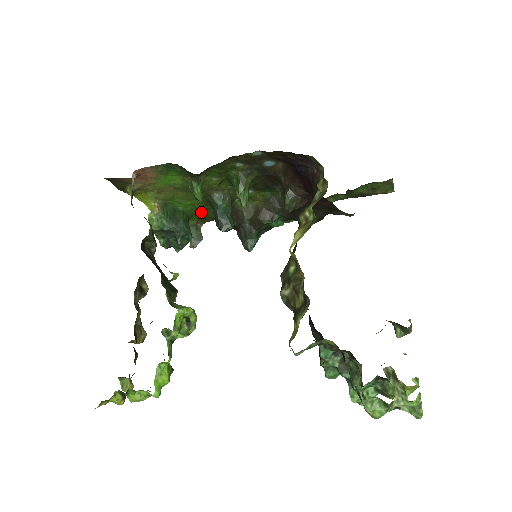
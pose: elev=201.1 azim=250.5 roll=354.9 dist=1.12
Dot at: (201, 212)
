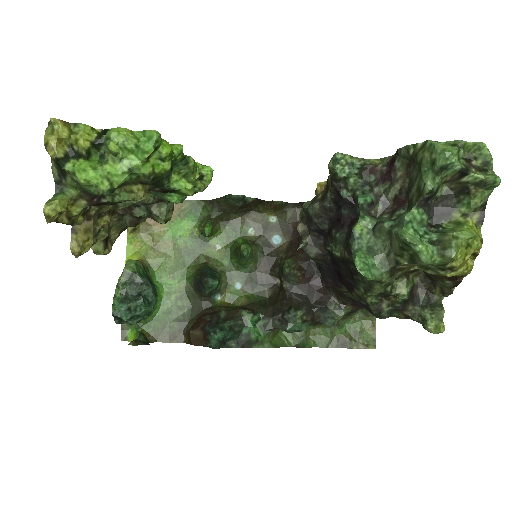
Dot at: (167, 313)
